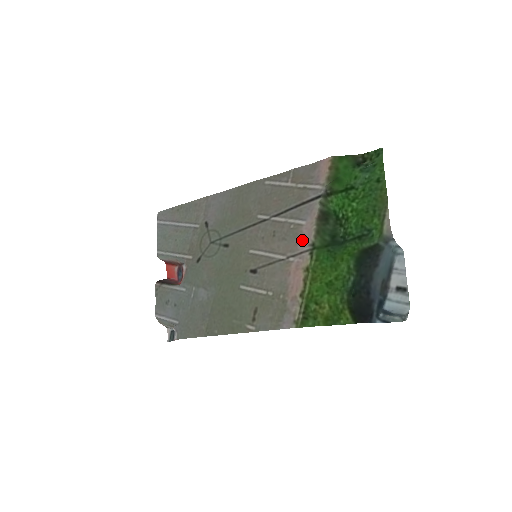
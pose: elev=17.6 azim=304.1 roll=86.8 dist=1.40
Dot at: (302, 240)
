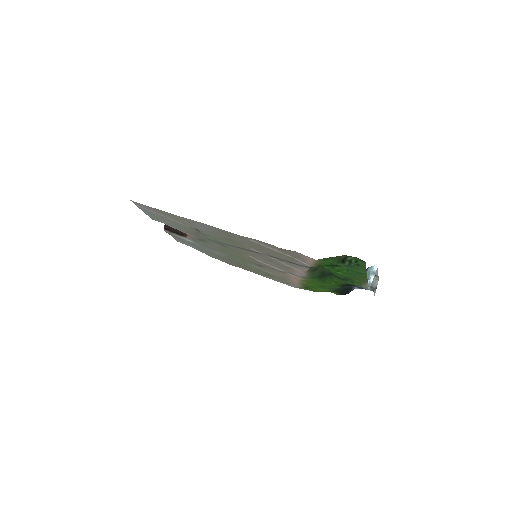
Dot at: (296, 273)
